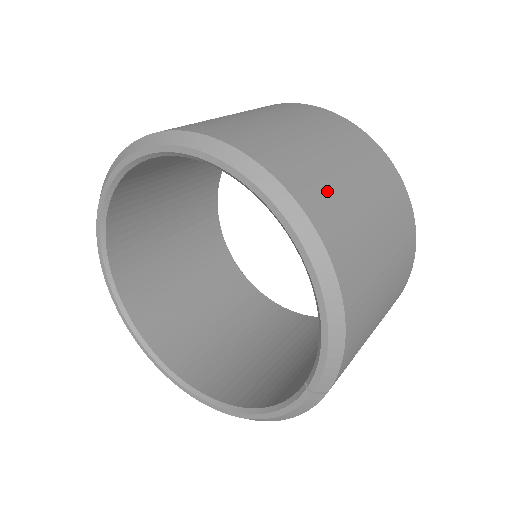
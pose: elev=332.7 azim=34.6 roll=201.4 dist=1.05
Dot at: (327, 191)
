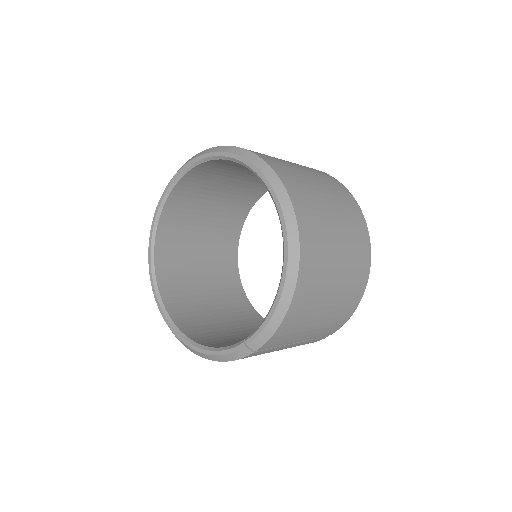
Dot at: (319, 233)
